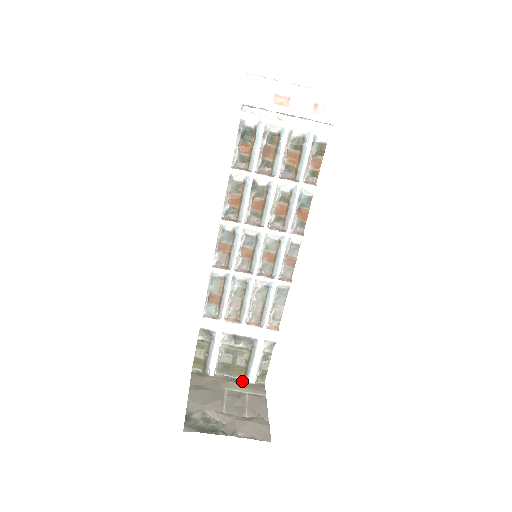
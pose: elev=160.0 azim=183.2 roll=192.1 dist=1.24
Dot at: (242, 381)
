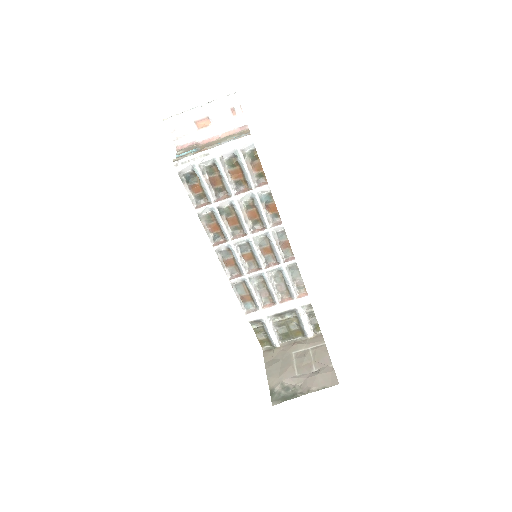
Dot at: (303, 339)
